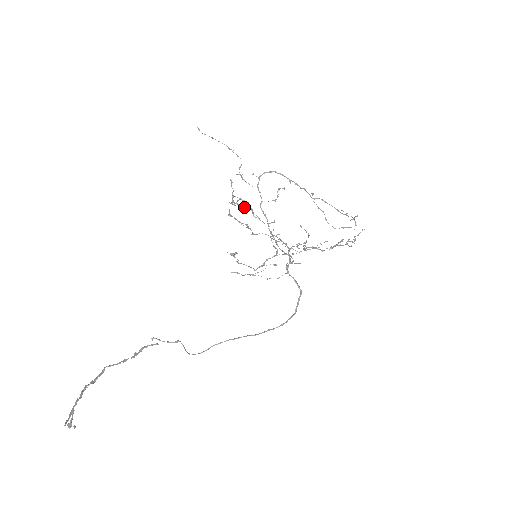
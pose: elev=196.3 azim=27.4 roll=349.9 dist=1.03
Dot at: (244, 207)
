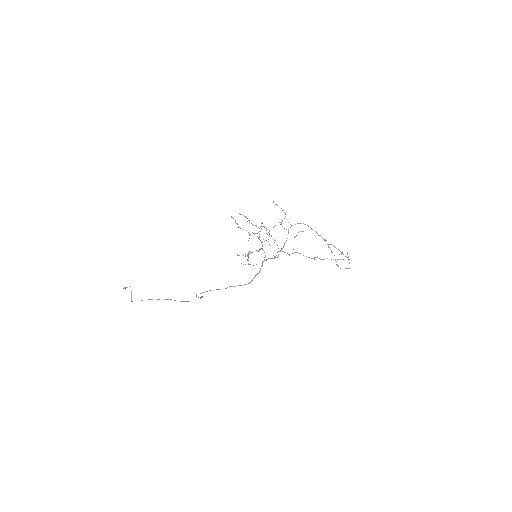
Dot at: (239, 213)
